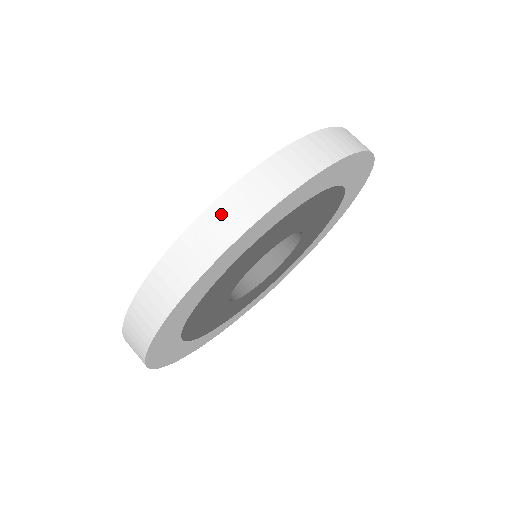
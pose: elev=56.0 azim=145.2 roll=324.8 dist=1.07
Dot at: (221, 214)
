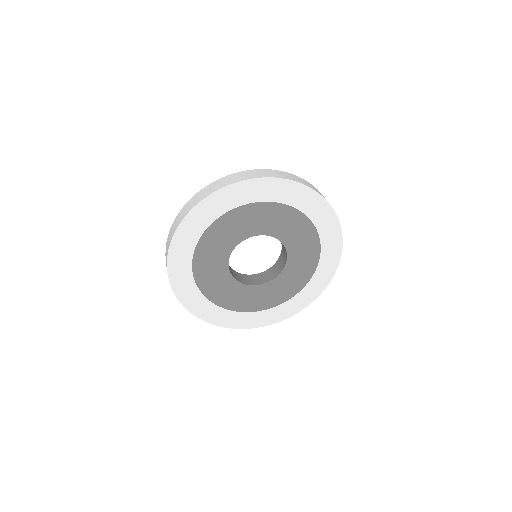
Dot at: (177, 219)
